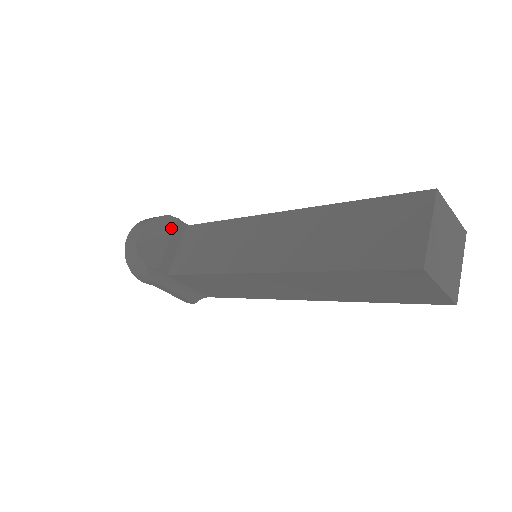
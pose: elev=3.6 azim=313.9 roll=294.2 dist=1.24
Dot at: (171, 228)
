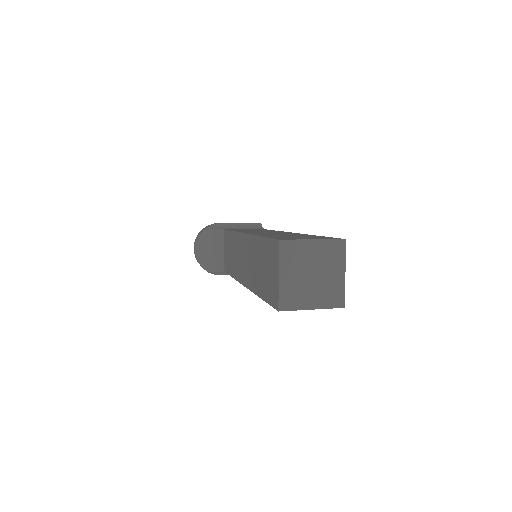
Dot at: (211, 239)
